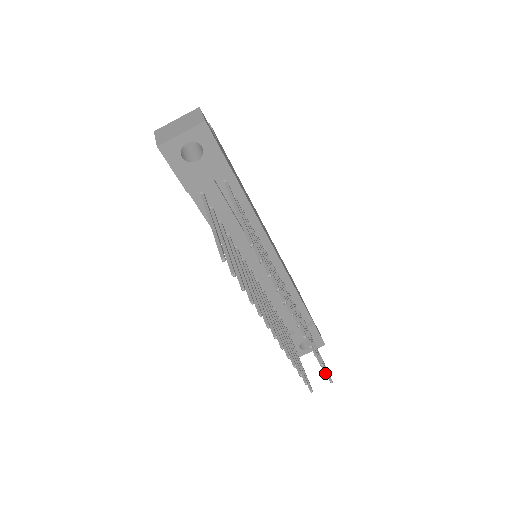
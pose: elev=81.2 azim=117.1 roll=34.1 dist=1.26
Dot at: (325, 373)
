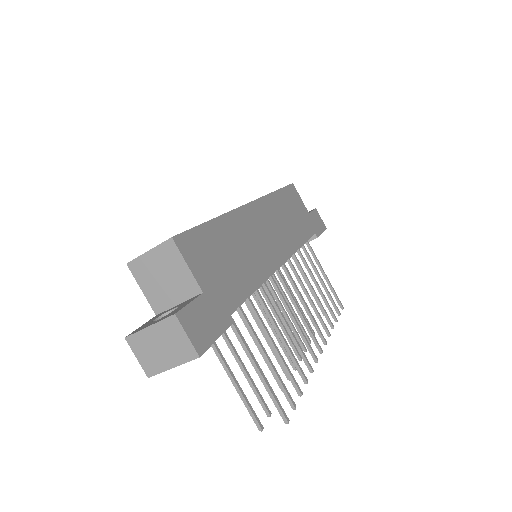
Dot at: (338, 315)
